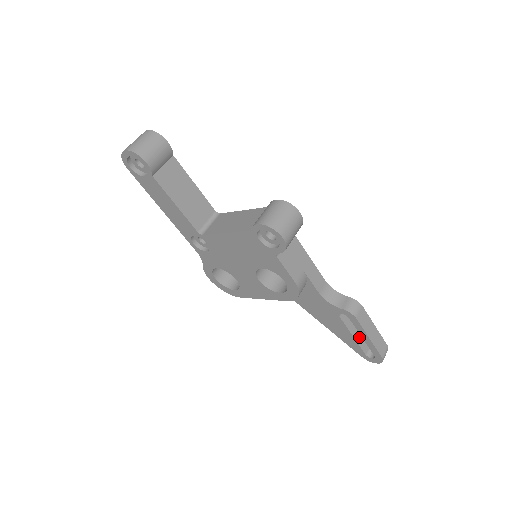
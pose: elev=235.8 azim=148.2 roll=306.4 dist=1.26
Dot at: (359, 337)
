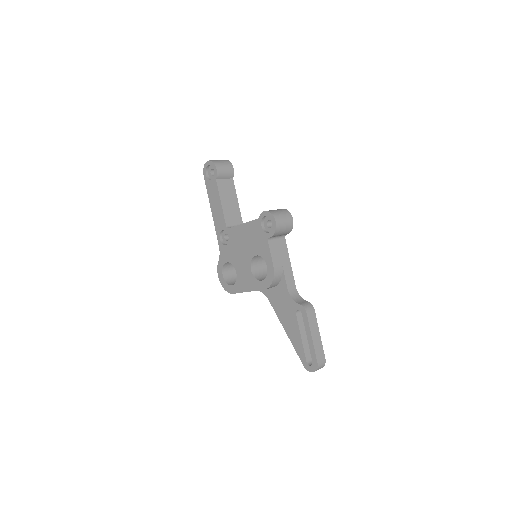
Dot at: (306, 343)
